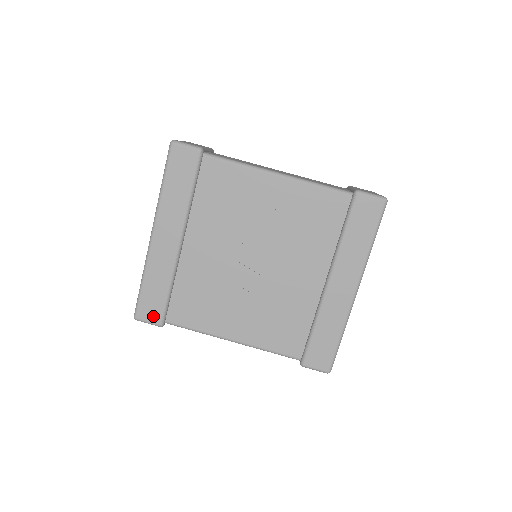
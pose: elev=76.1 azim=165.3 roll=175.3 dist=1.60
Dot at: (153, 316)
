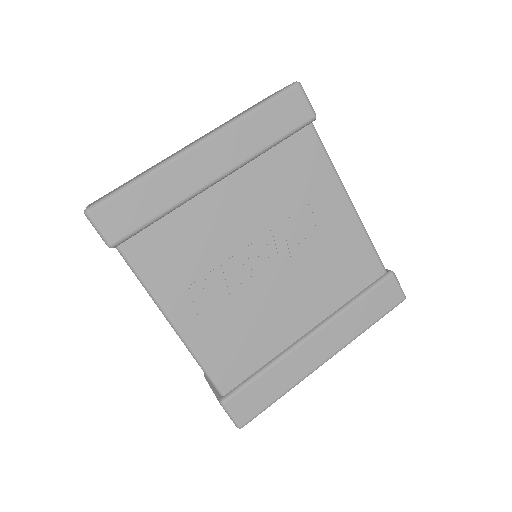
Dot at: (114, 227)
